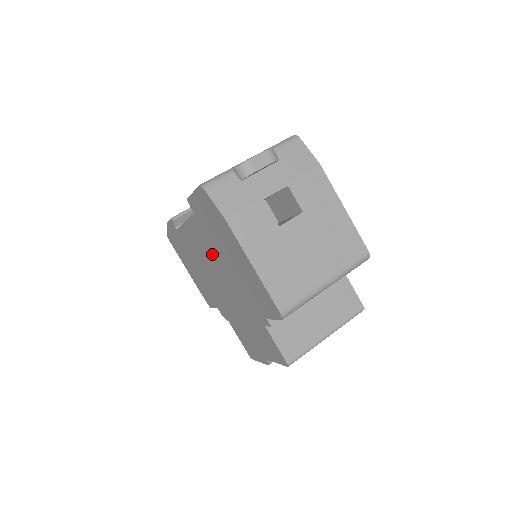
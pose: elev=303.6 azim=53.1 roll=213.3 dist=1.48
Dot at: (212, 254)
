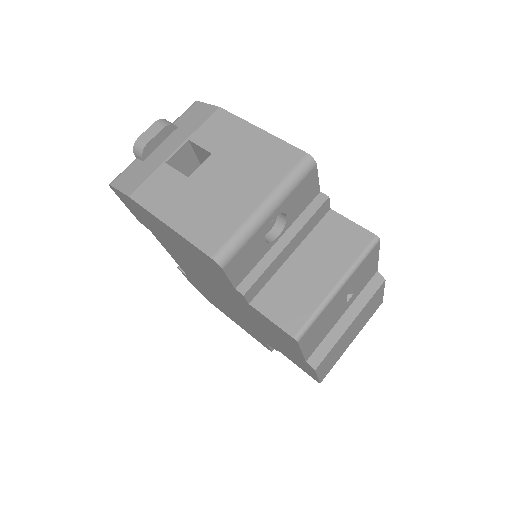
Dot at: (189, 265)
